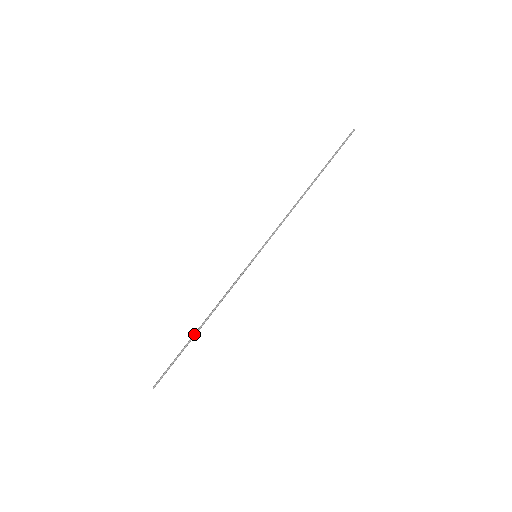
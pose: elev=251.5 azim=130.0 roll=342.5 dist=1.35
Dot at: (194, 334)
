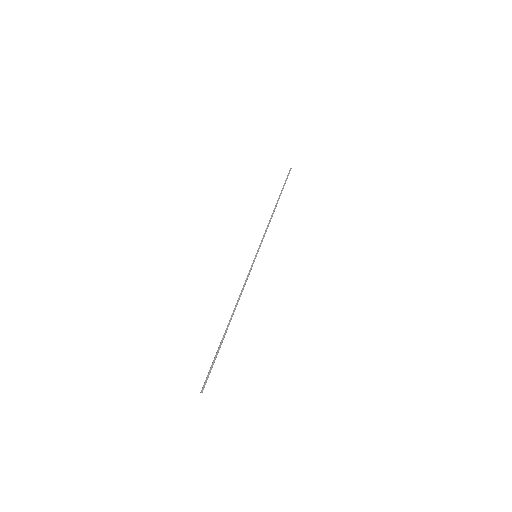
Dot at: (227, 329)
